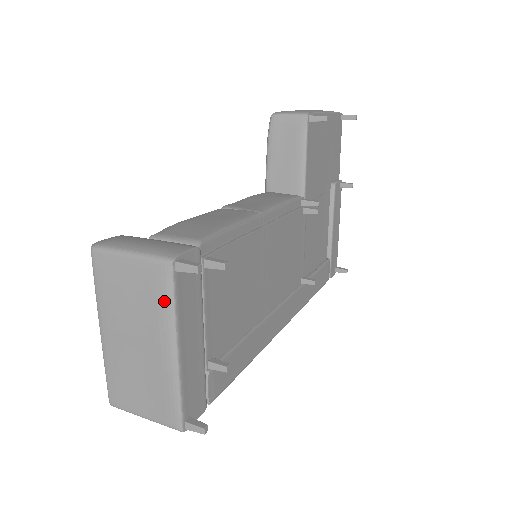
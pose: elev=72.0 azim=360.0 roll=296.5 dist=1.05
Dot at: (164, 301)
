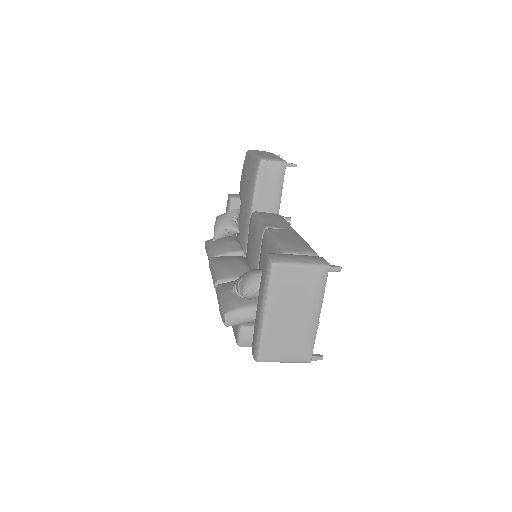
Dot at: (320, 289)
